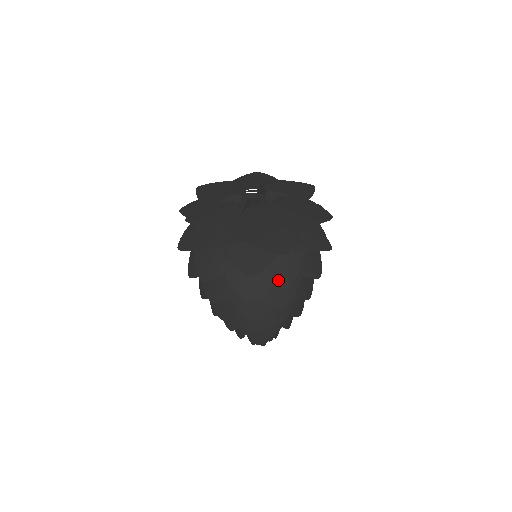
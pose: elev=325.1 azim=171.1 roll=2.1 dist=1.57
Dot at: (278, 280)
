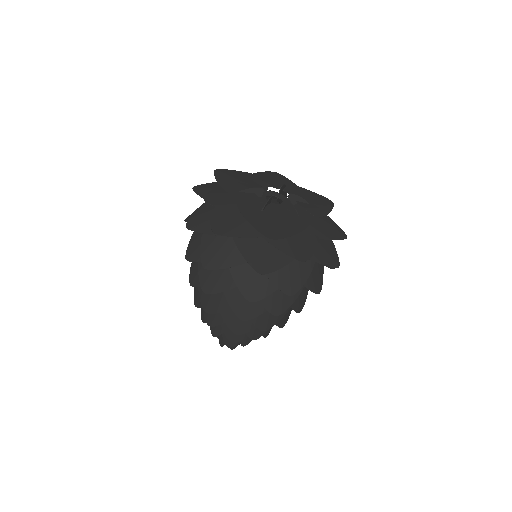
Dot at: (285, 286)
